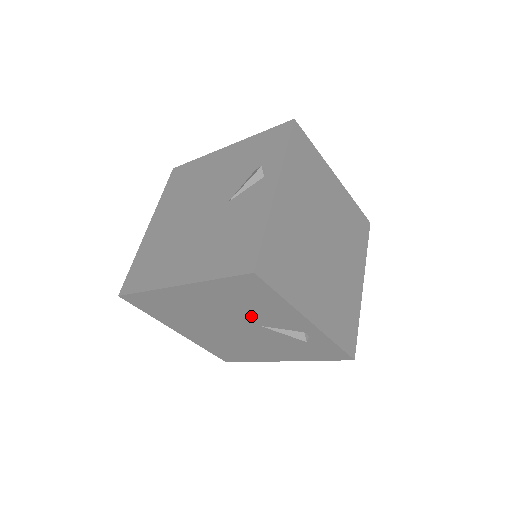
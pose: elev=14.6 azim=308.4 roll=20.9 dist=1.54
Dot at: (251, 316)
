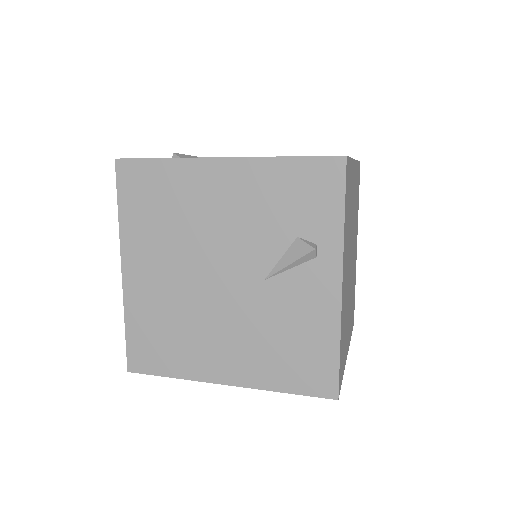
Dot at: occluded
